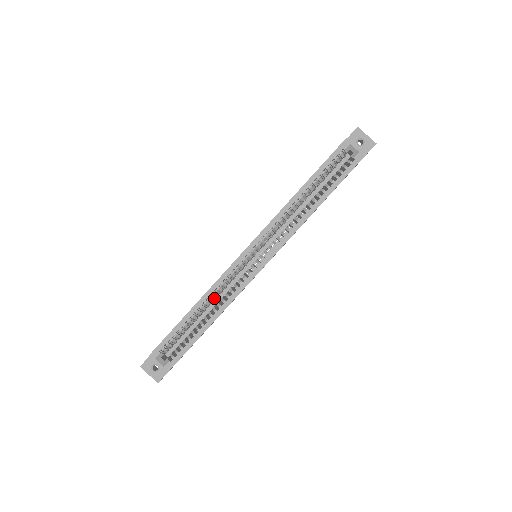
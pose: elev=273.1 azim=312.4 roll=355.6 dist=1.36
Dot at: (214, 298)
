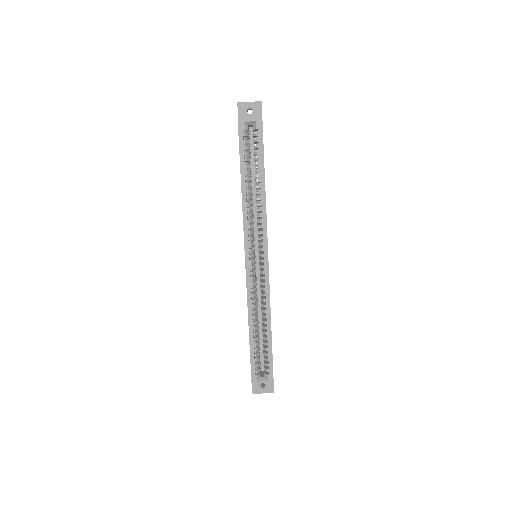
Dot at: (256, 310)
